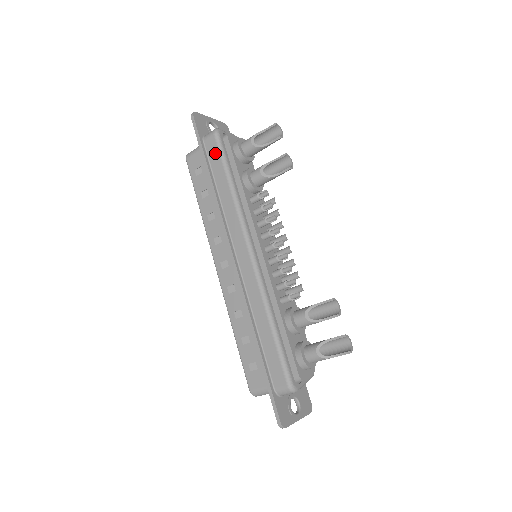
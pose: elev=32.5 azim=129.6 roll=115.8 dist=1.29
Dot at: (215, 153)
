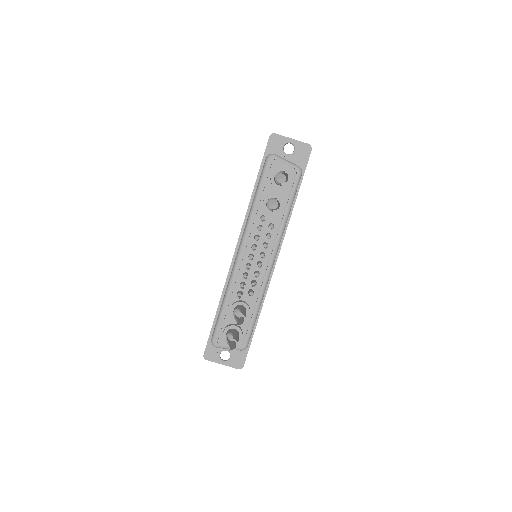
Dot at: (262, 172)
